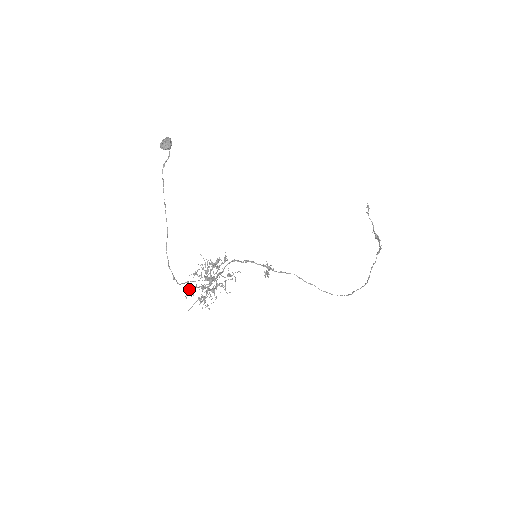
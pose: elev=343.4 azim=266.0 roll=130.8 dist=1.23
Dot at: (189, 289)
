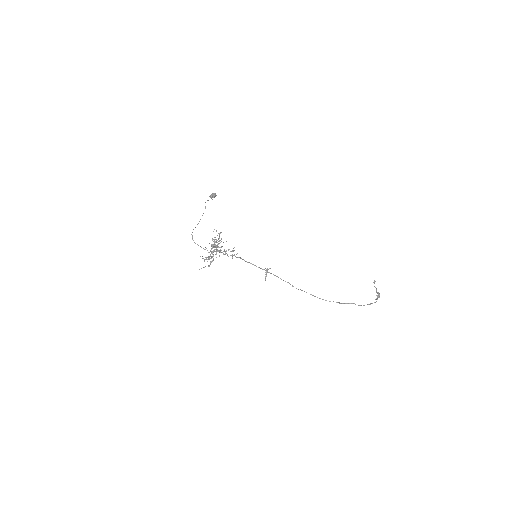
Dot at: (204, 259)
